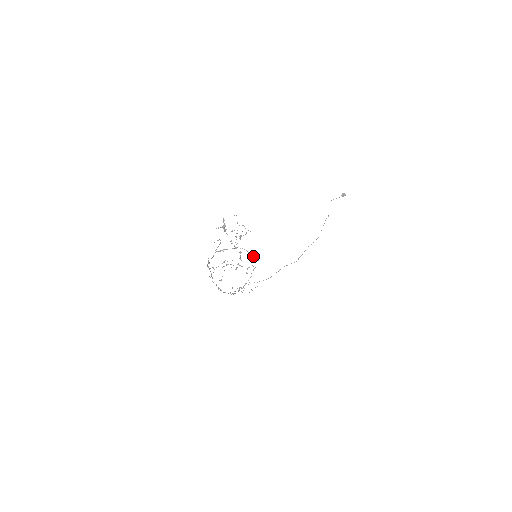
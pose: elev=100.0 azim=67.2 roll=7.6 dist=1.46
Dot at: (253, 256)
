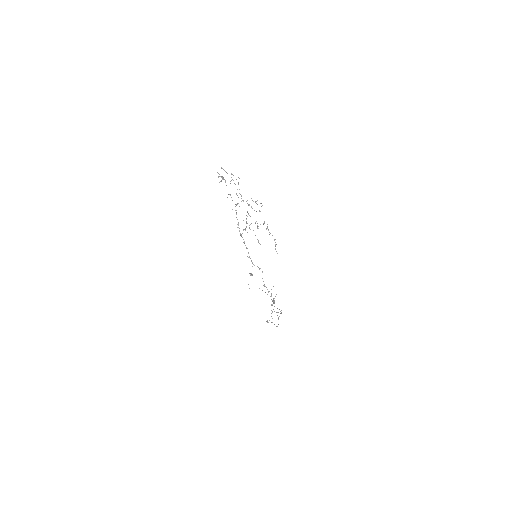
Dot at: occluded
